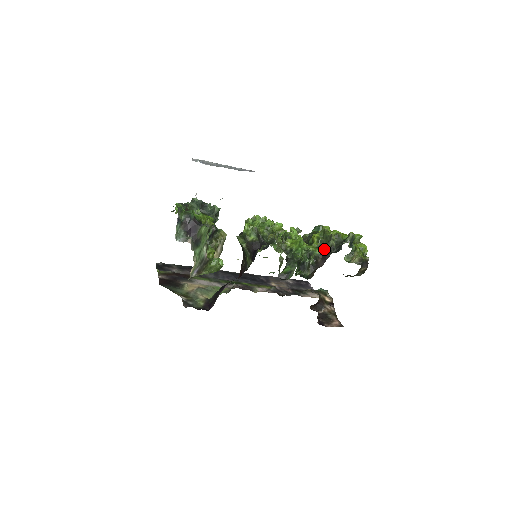
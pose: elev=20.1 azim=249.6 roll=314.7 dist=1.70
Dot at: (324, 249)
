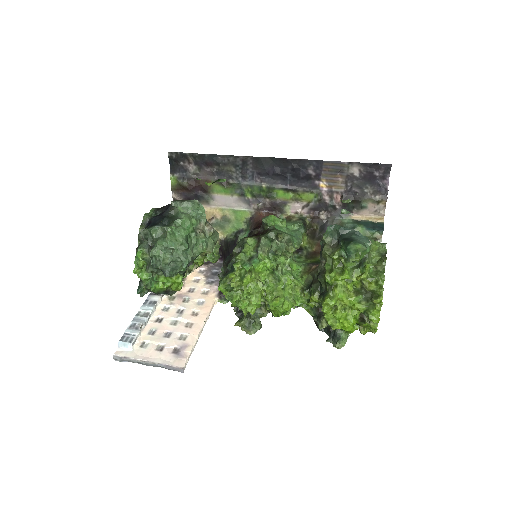
Dot at: occluded
